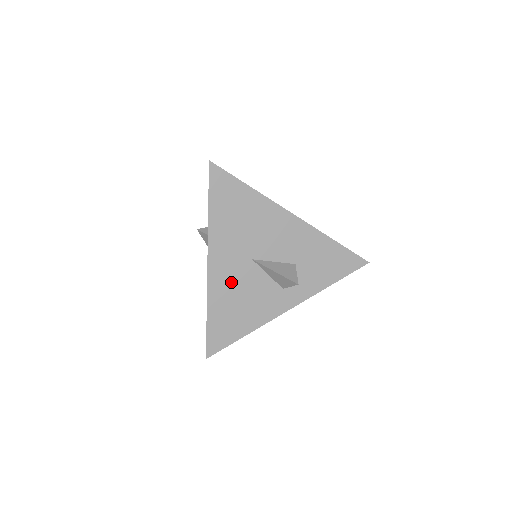
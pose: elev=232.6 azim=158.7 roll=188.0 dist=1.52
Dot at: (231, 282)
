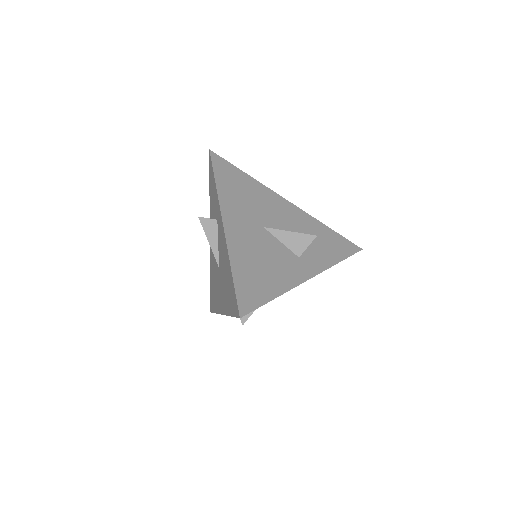
Dot at: (249, 243)
